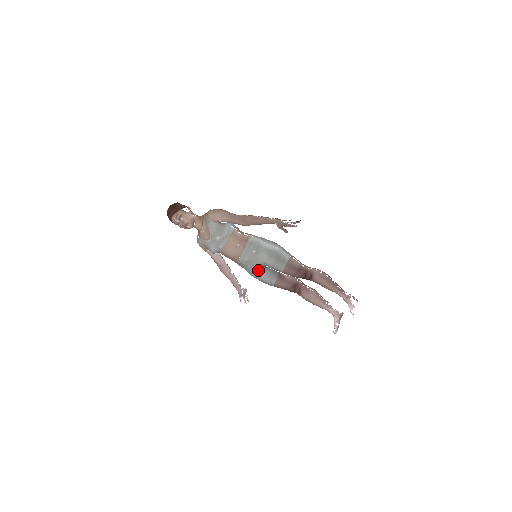
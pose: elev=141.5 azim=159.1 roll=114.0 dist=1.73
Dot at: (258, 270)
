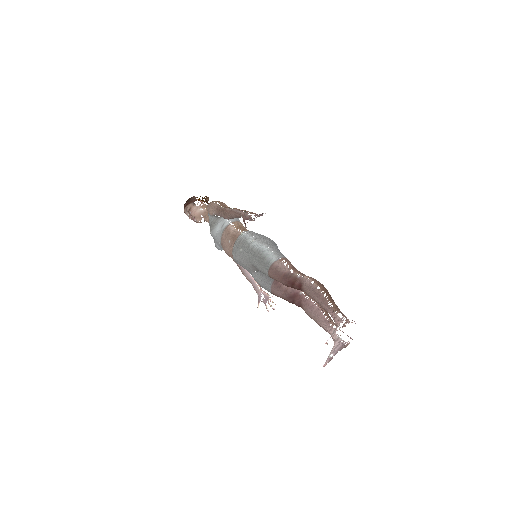
Dot at: (253, 272)
